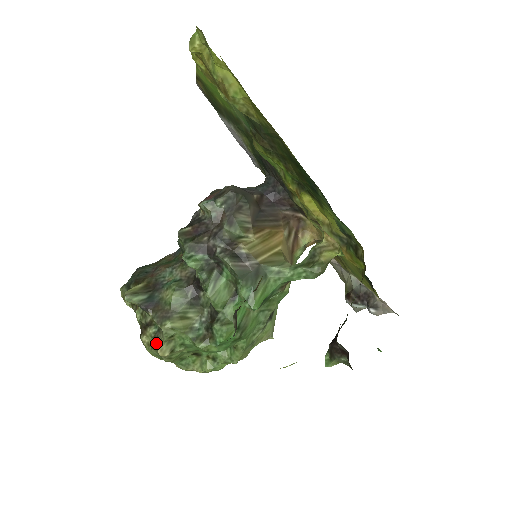
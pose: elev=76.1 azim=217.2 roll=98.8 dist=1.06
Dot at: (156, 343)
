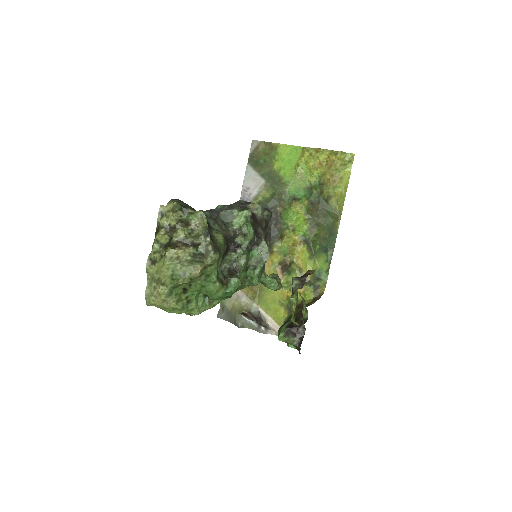
Dot at: (199, 262)
